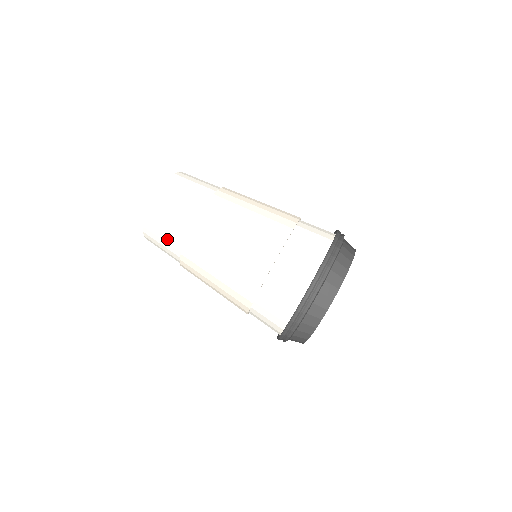
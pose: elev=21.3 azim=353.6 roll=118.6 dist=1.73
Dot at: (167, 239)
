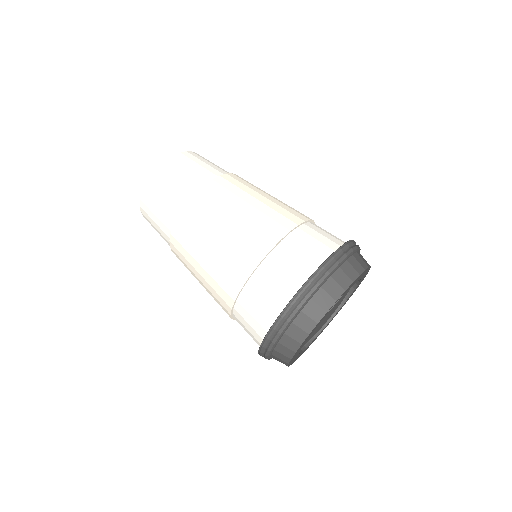
Dot at: (159, 222)
